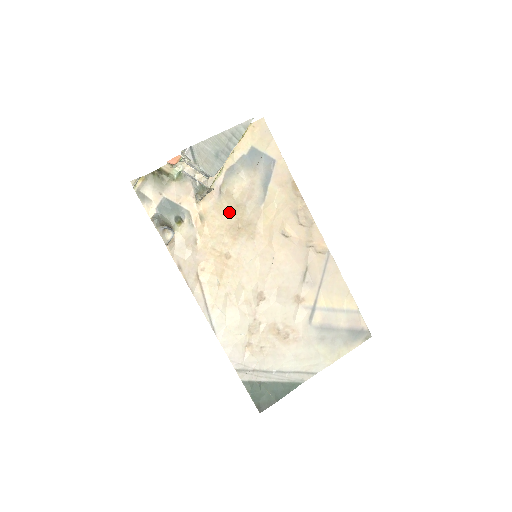
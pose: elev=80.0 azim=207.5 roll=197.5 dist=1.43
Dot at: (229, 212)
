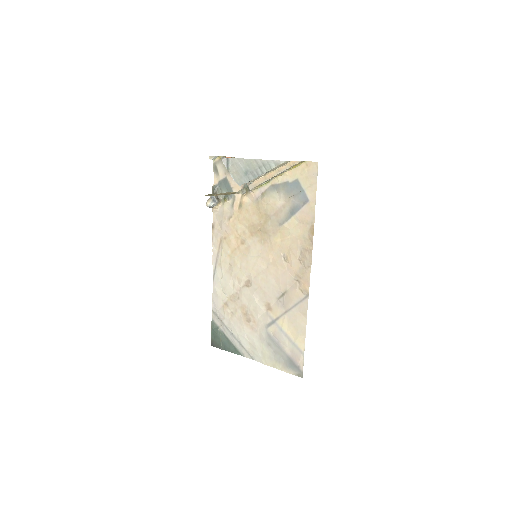
Dot at: (258, 214)
